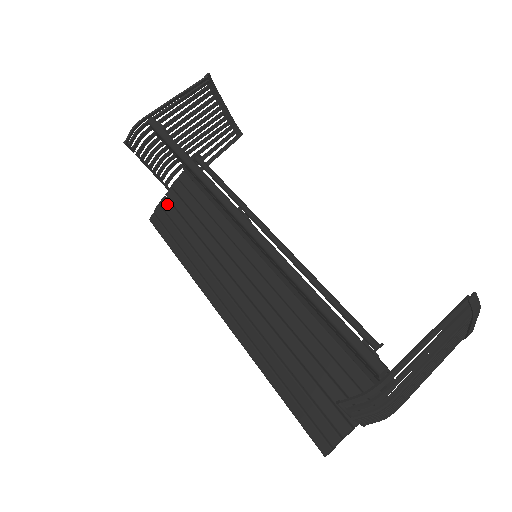
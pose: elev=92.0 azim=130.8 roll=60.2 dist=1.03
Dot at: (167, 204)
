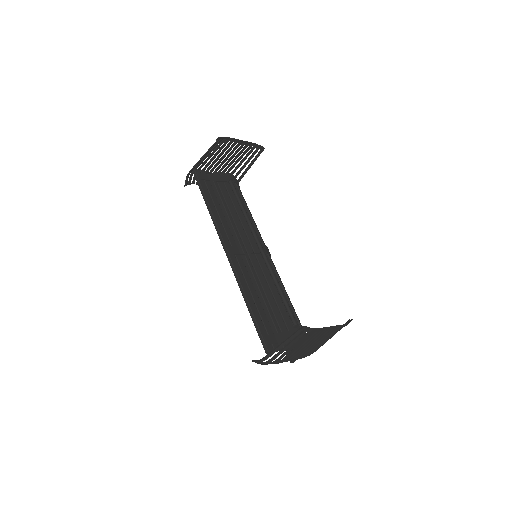
Dot at: occluded
